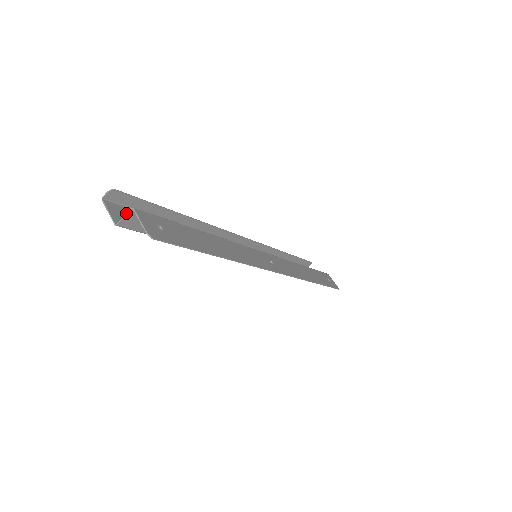
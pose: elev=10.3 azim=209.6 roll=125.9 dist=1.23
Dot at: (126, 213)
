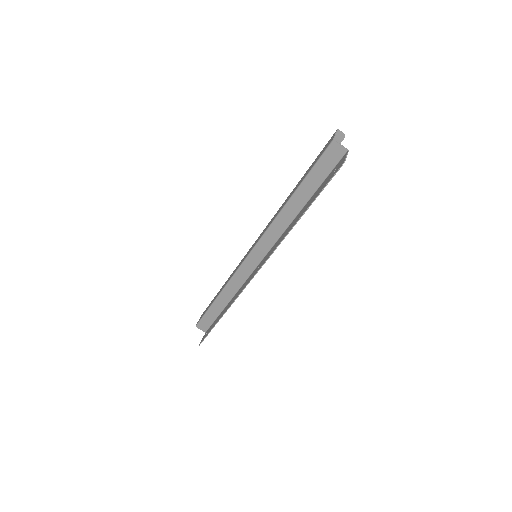
Dot at: occluded
